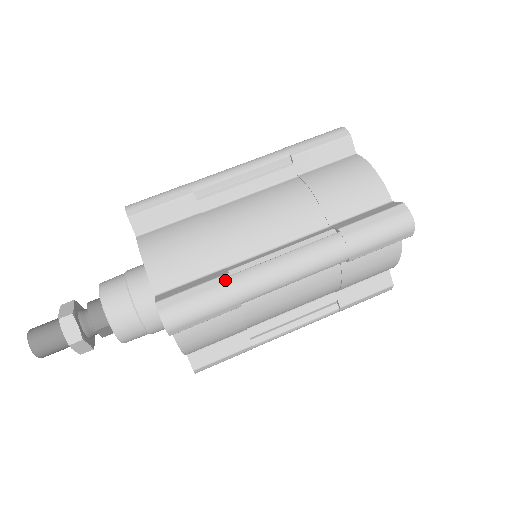
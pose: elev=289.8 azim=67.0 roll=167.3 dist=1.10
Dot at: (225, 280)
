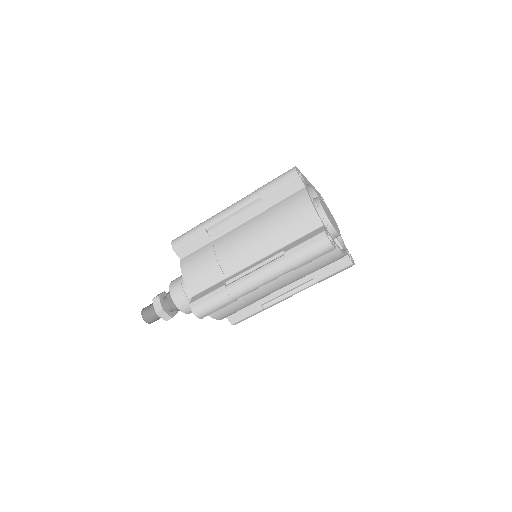
Dot at: occluded
